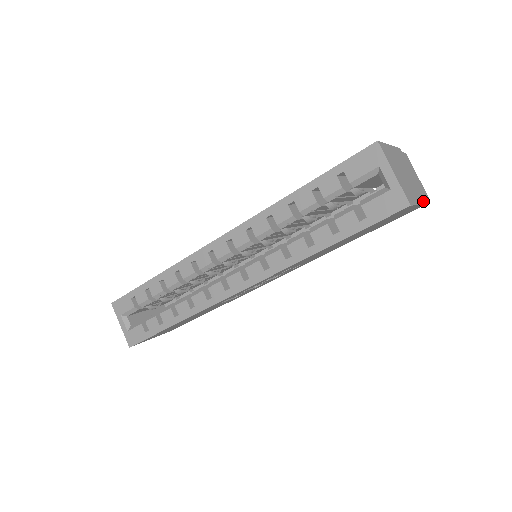
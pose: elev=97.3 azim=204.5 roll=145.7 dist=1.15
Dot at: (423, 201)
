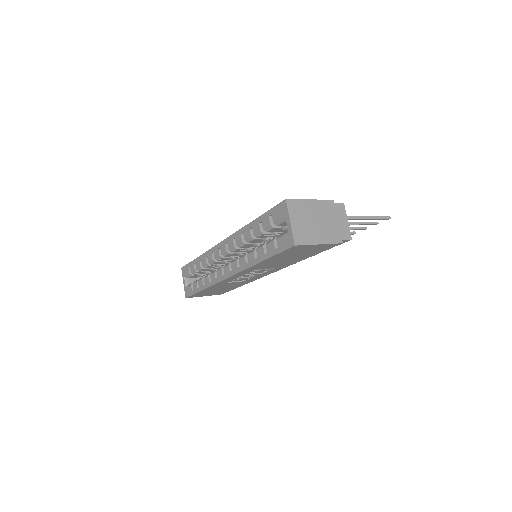
Dot at: (331, 242)
